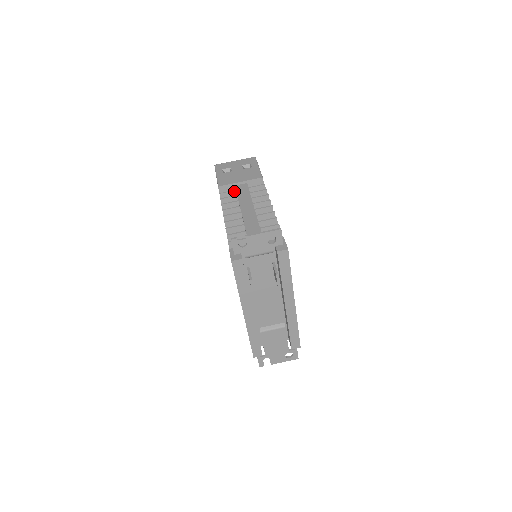
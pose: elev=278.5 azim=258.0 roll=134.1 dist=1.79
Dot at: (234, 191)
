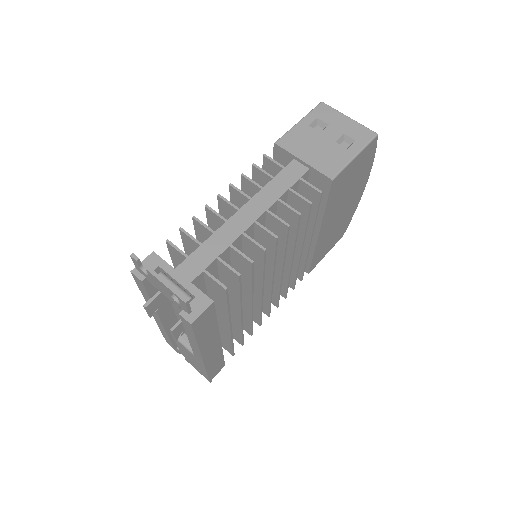
Dot at: (281, 167)
